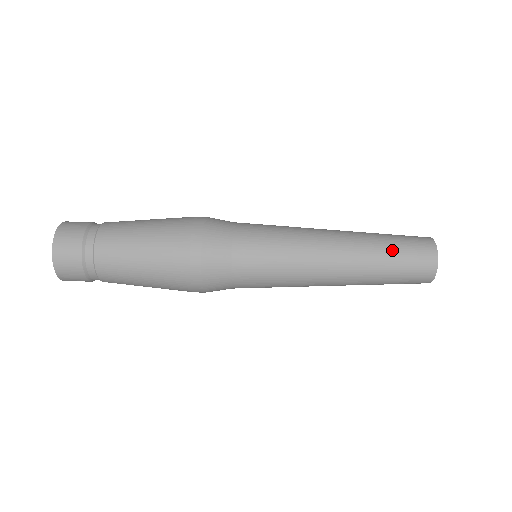
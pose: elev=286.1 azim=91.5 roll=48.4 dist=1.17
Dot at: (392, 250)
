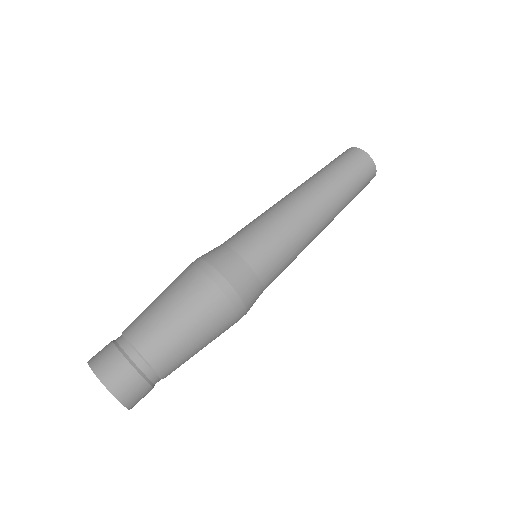
Dot at: (337, 170)
